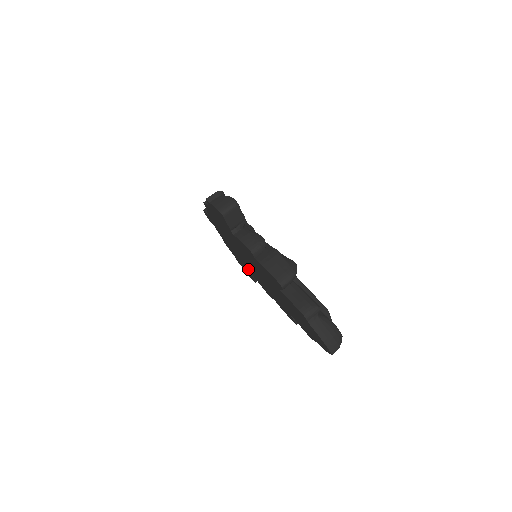
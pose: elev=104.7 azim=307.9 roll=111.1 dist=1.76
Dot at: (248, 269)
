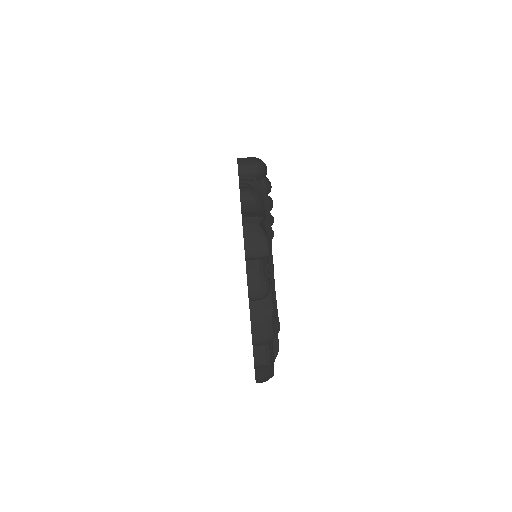
Dot at: occluded
